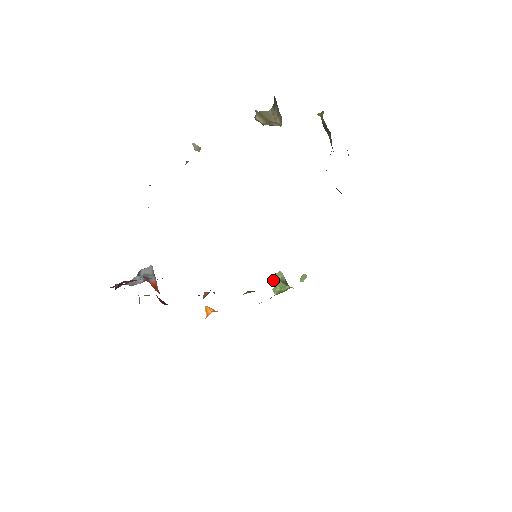
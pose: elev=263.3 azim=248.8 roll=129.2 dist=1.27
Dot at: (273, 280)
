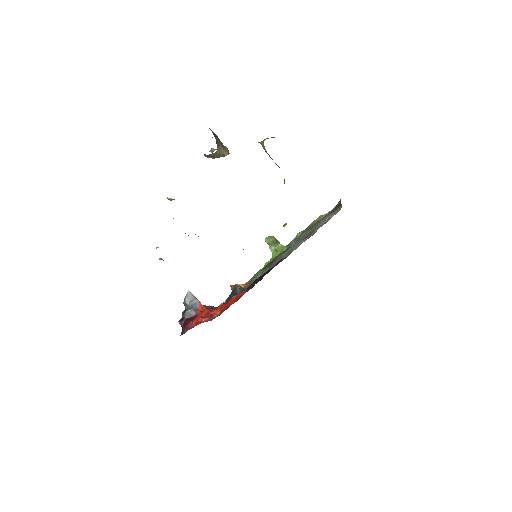
Dot at: (267, 243)
